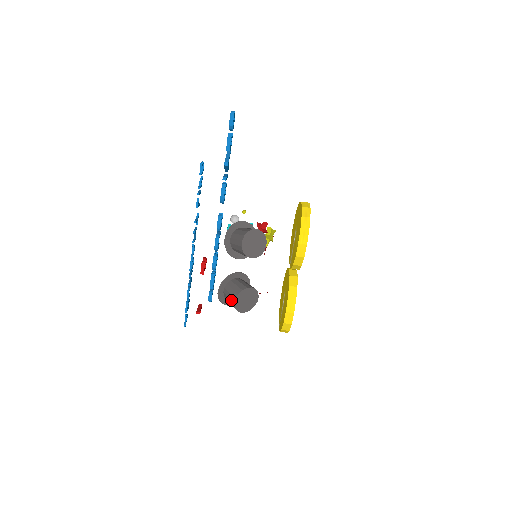
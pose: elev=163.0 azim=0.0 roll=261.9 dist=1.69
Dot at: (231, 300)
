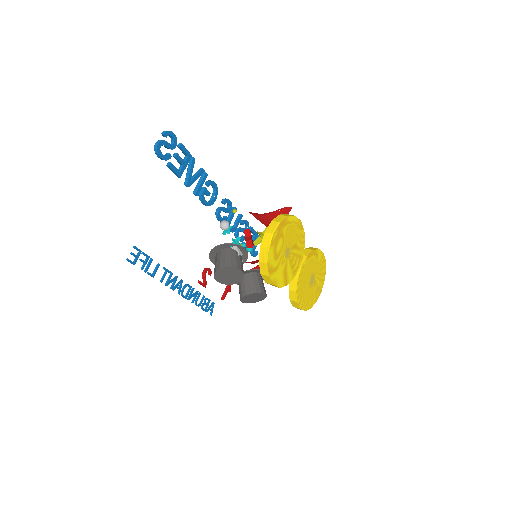
Dot at: occluded
